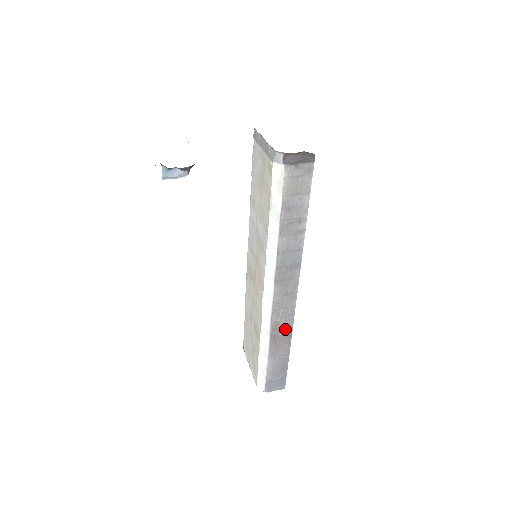
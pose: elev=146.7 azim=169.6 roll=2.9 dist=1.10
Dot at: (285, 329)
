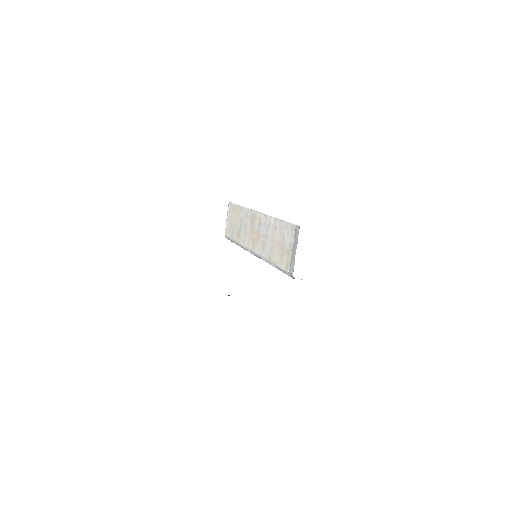
Dot at: occluded
